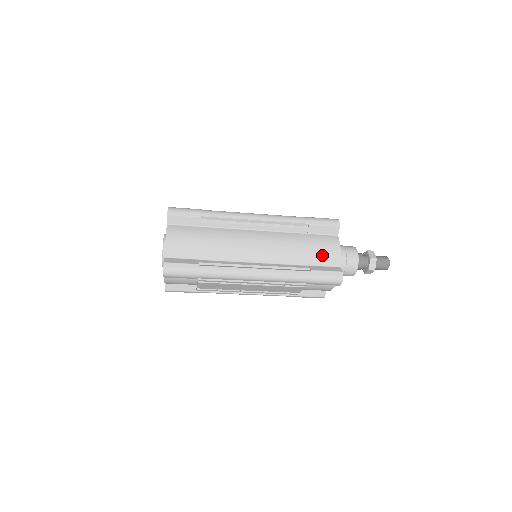
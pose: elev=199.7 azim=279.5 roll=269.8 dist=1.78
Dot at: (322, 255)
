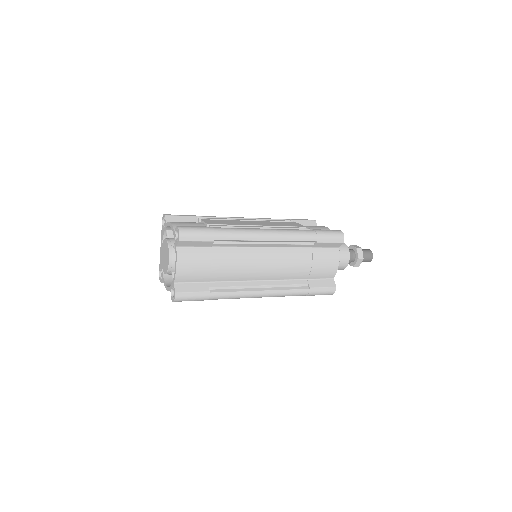
Dot at: (321, 271)
